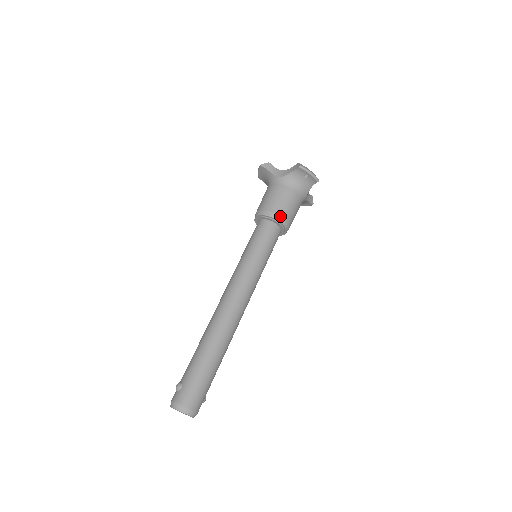
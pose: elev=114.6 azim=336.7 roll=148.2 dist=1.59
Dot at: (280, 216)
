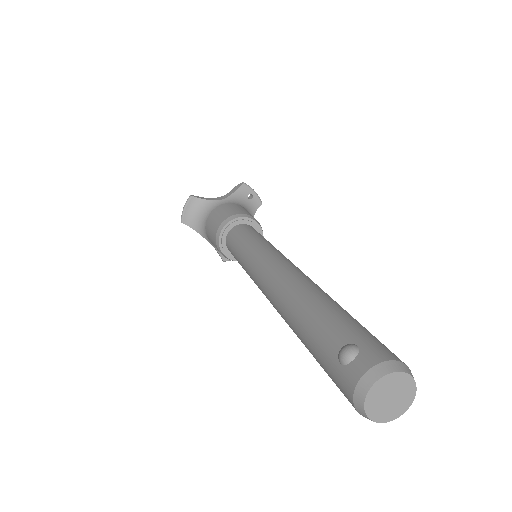
Dot at: occluded
